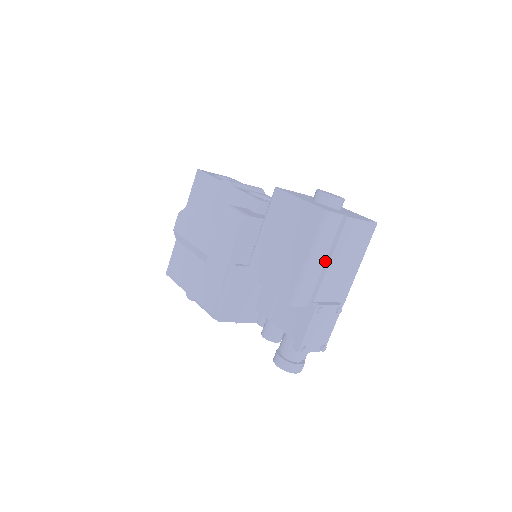
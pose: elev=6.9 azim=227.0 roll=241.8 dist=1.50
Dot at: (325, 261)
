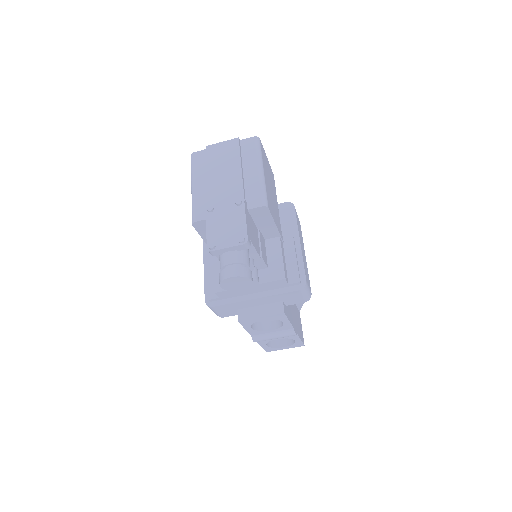
Dot at: (208, 181)
